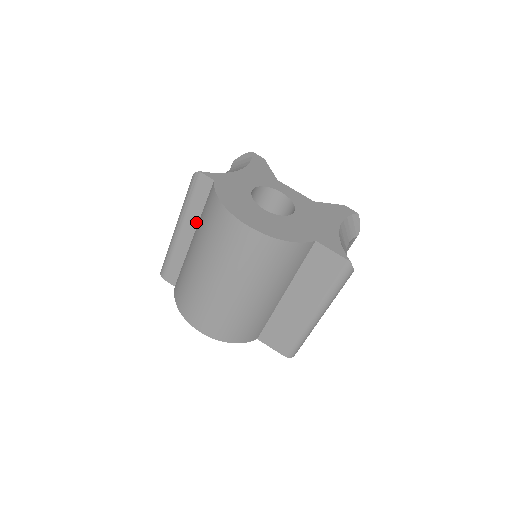
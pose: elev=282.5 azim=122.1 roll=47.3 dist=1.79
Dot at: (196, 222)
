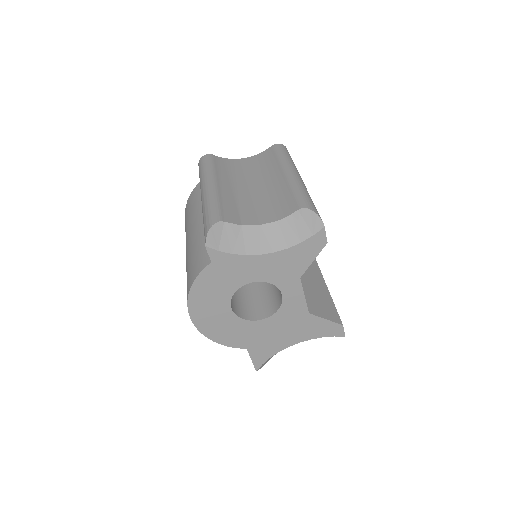
Dot at: occluded
